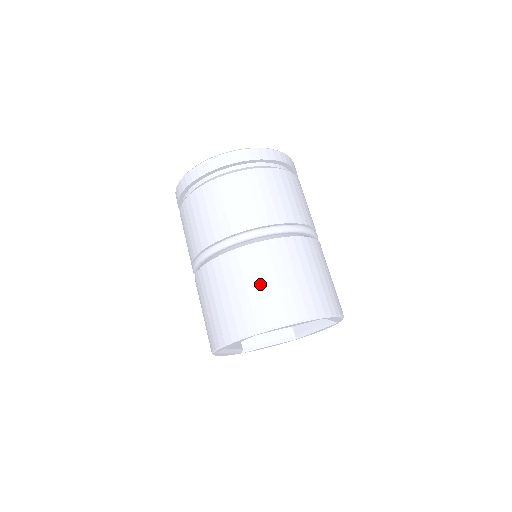
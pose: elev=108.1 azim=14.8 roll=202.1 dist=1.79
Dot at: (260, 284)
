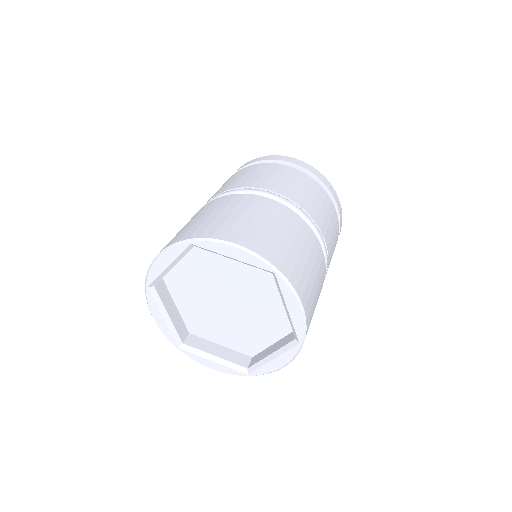
Dot at: occluded
